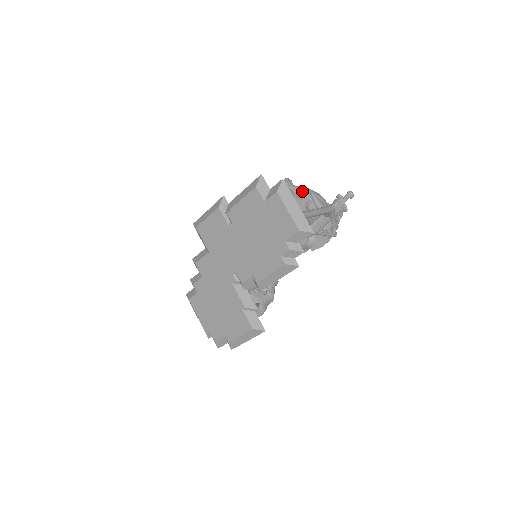
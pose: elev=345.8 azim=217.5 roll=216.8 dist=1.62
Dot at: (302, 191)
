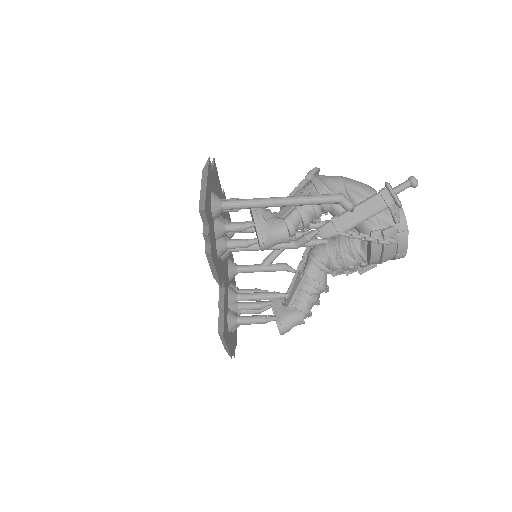
Dot at: (326, 181)
